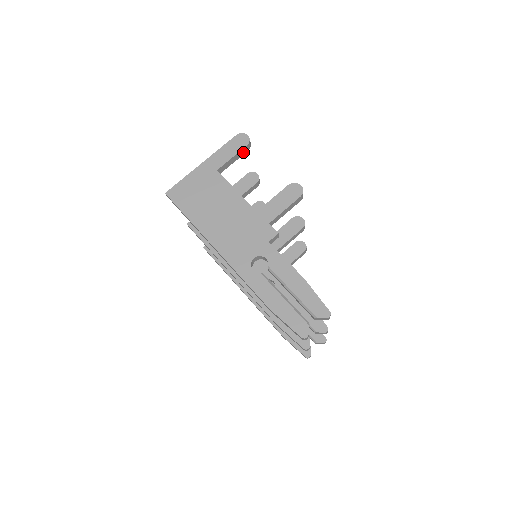
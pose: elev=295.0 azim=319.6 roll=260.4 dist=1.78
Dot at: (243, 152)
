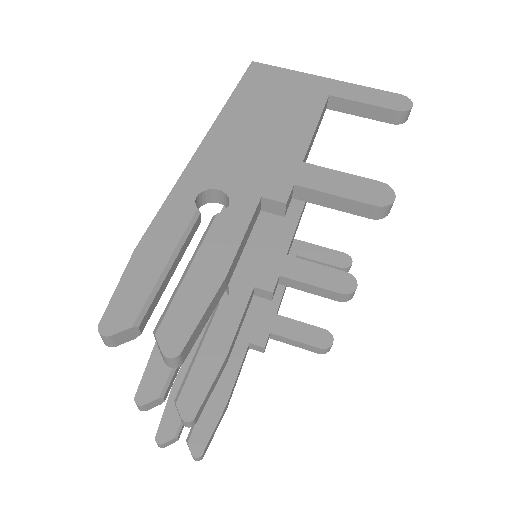
Dot at: (384, 116)
